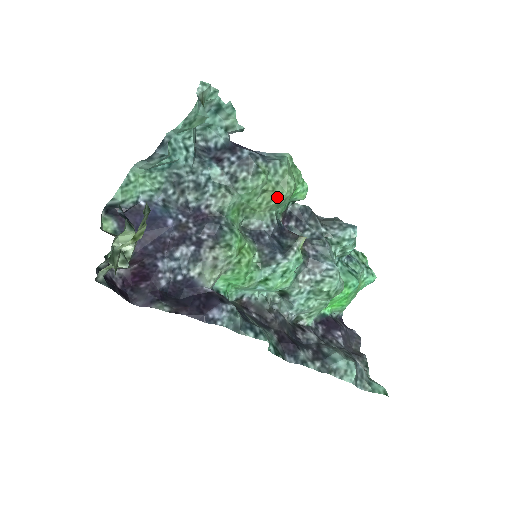
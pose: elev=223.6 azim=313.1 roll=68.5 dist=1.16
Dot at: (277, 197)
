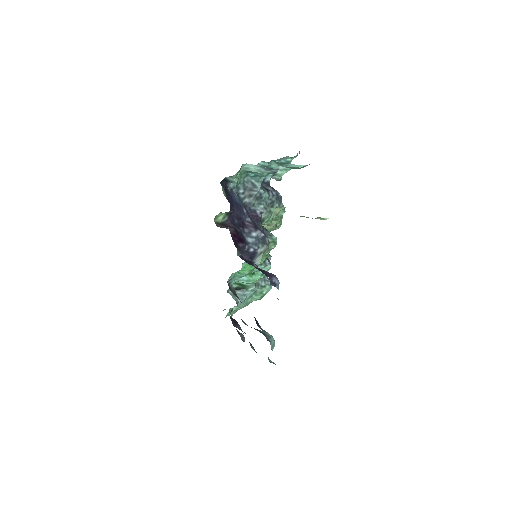
Dot at: occluded
